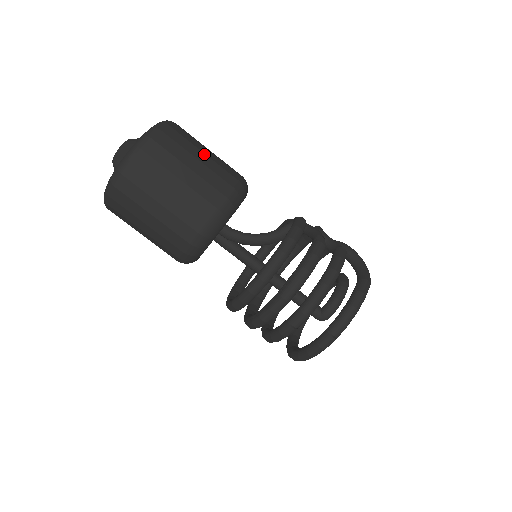
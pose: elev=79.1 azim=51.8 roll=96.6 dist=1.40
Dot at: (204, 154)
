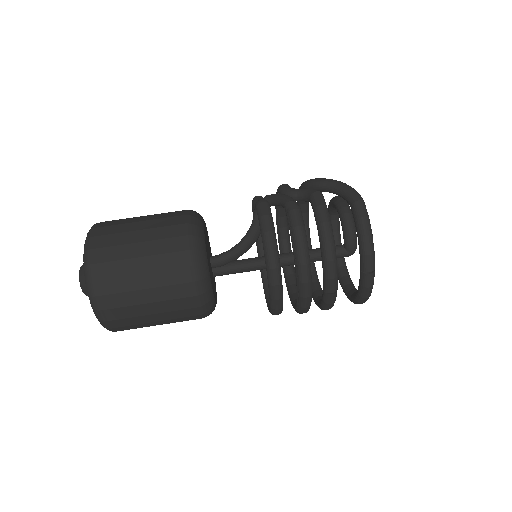
Dot at: (140, 231)
